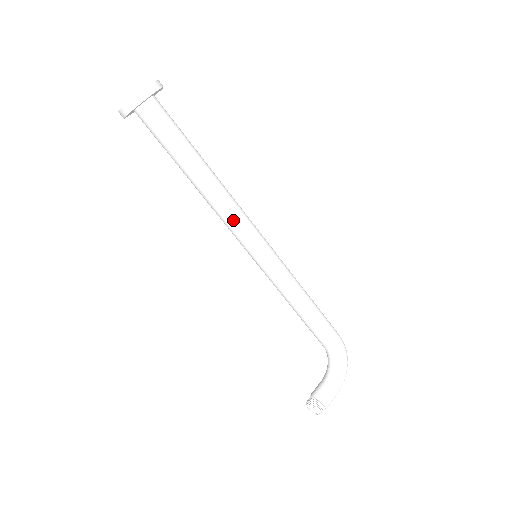
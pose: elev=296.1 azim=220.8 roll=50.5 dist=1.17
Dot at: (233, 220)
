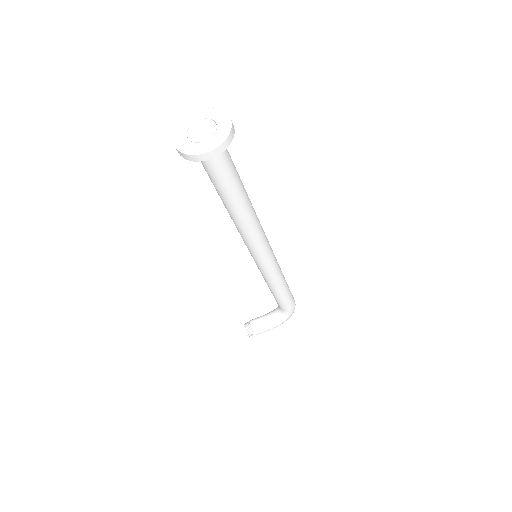
Dot at: (248, 240)
